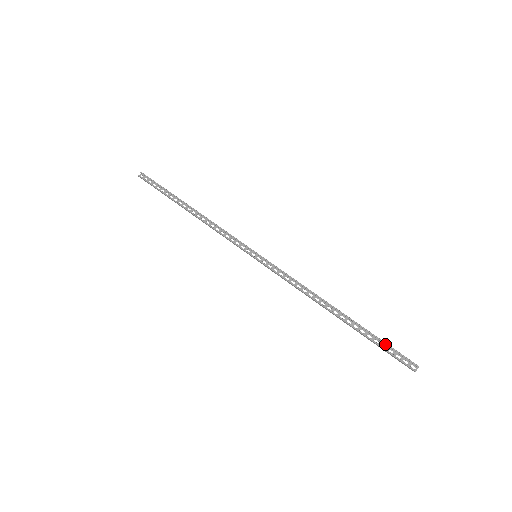
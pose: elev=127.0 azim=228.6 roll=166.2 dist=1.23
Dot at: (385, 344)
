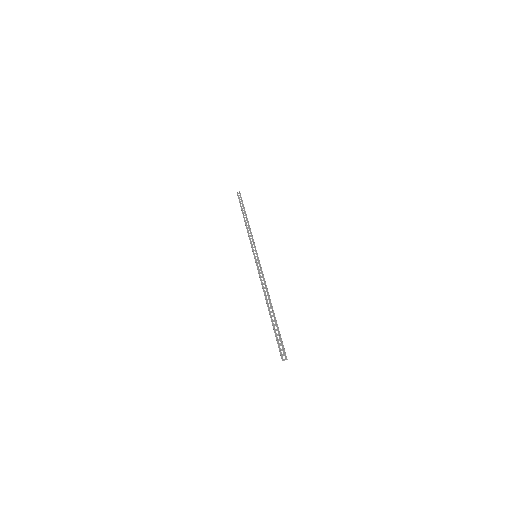
Dot at: (279, 335)
